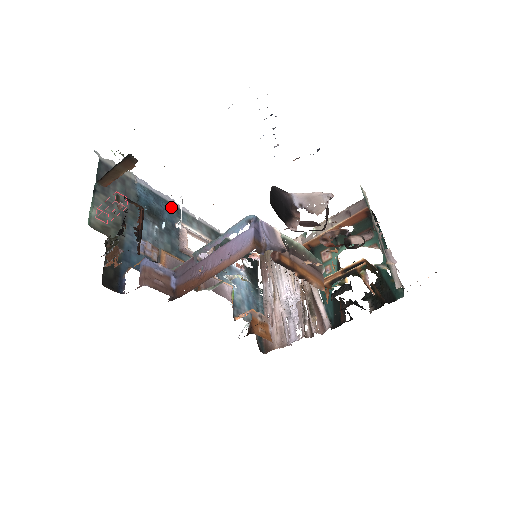
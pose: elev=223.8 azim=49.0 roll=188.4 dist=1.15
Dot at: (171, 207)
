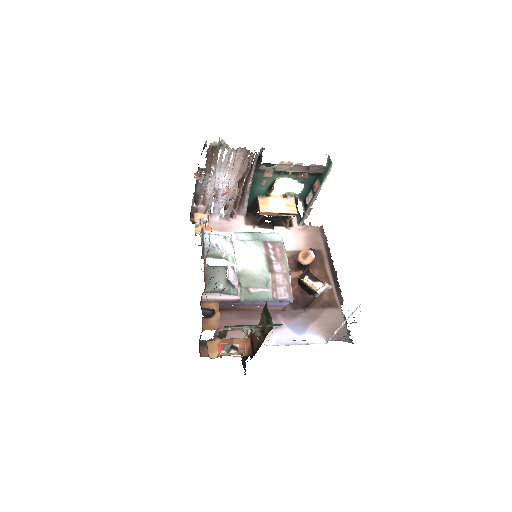
Dot at: occluded
